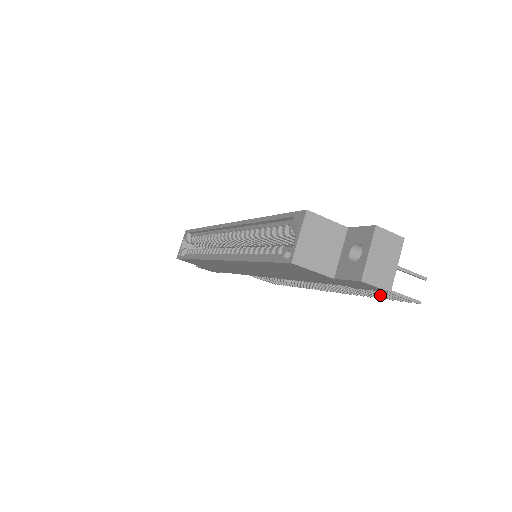
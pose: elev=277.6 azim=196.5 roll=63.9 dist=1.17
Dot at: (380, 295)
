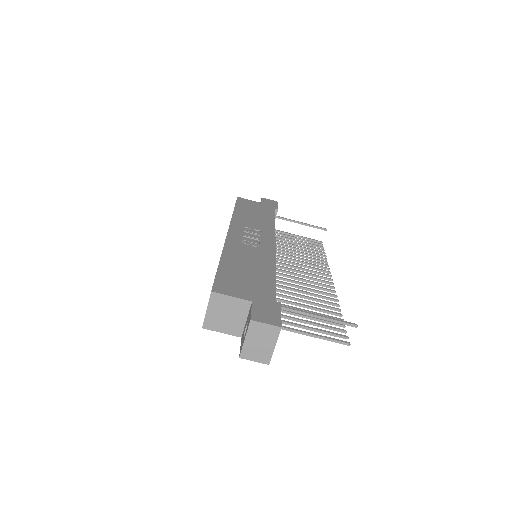
Dot at: (328, 323)
